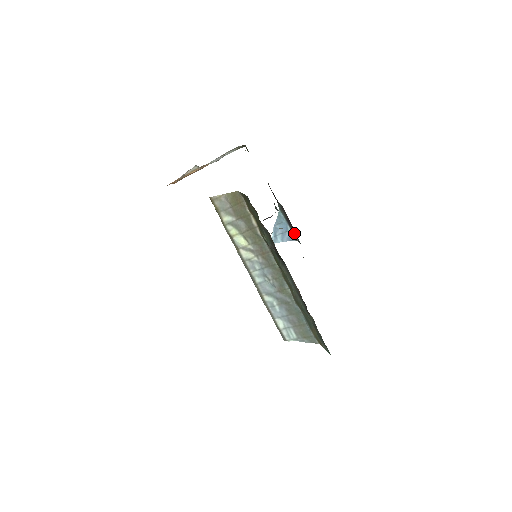
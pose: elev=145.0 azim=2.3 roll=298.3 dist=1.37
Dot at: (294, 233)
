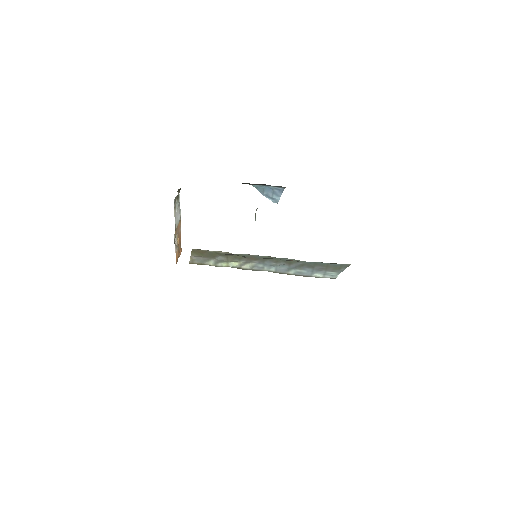
Dot at: (277, 186)
